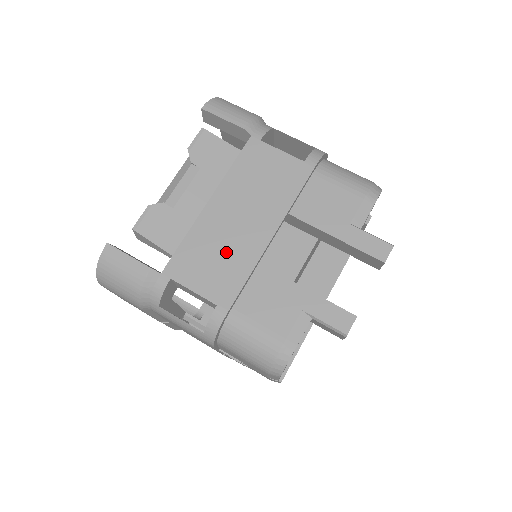
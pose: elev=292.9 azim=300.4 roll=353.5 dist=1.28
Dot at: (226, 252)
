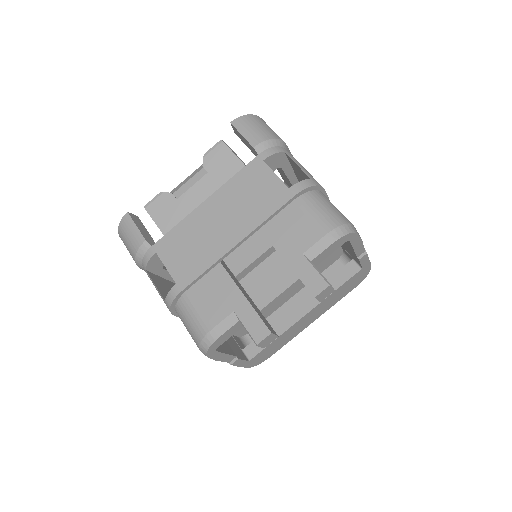
Dot at: (199, 245)
